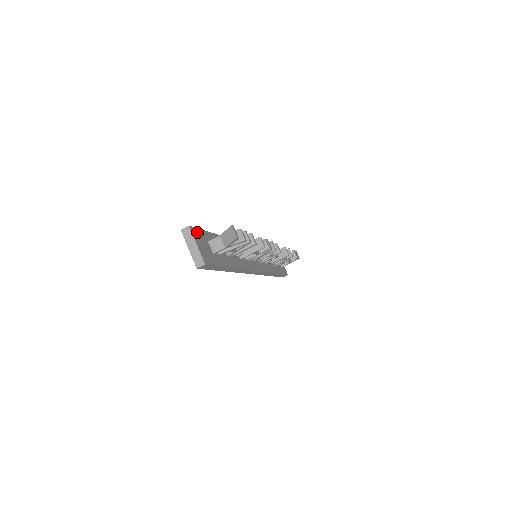
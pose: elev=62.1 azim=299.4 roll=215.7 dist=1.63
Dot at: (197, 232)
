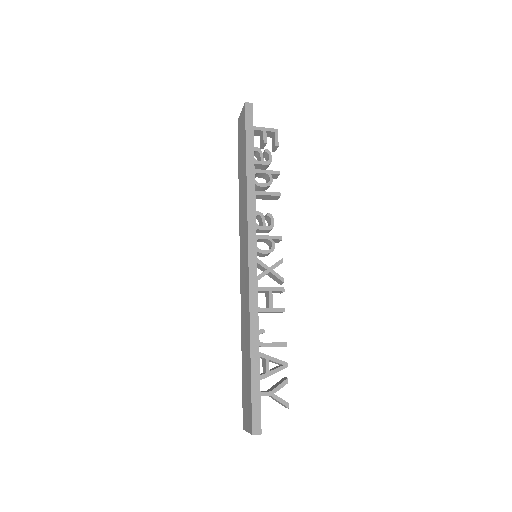
Dot at: (260, 418)
